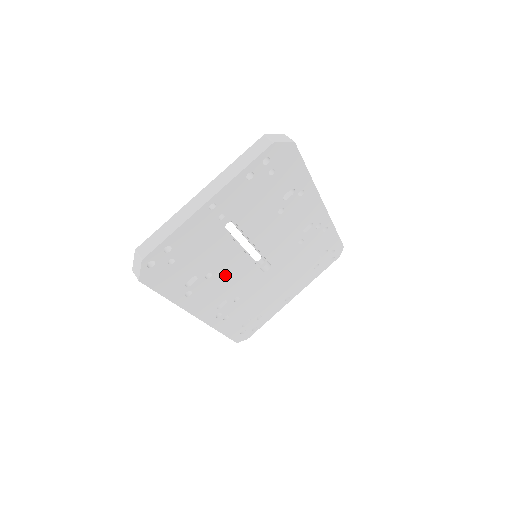
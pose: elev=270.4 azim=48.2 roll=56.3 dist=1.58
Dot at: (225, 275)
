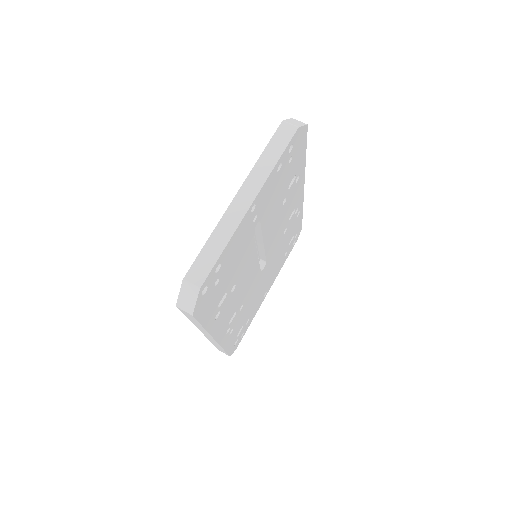
Dot at: (241, 284)
